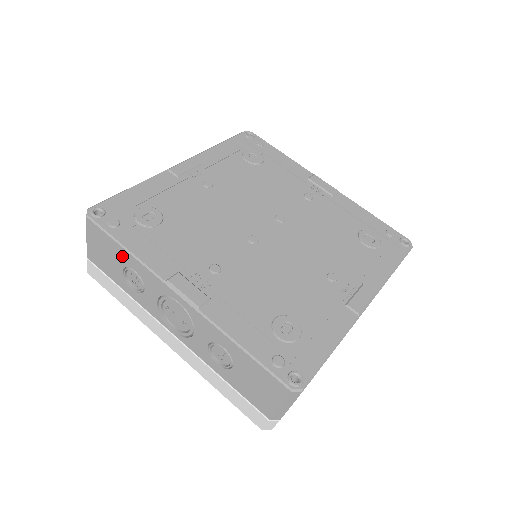
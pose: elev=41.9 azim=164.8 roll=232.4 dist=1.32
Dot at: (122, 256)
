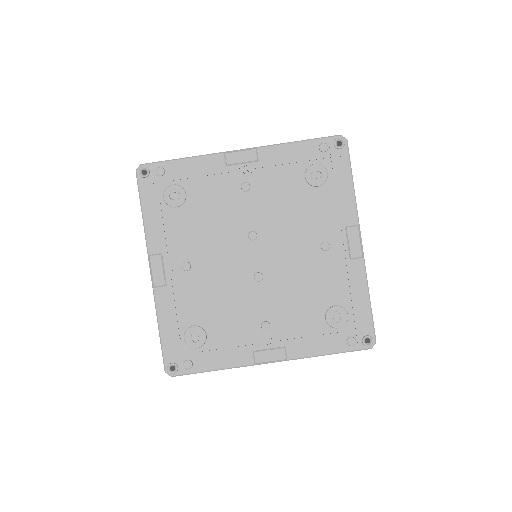
Dot at: occluded
